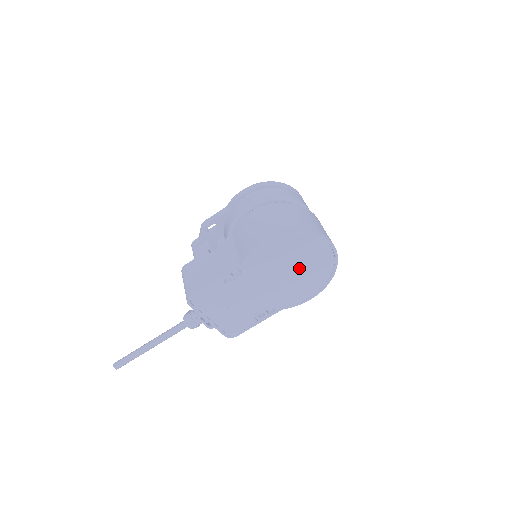
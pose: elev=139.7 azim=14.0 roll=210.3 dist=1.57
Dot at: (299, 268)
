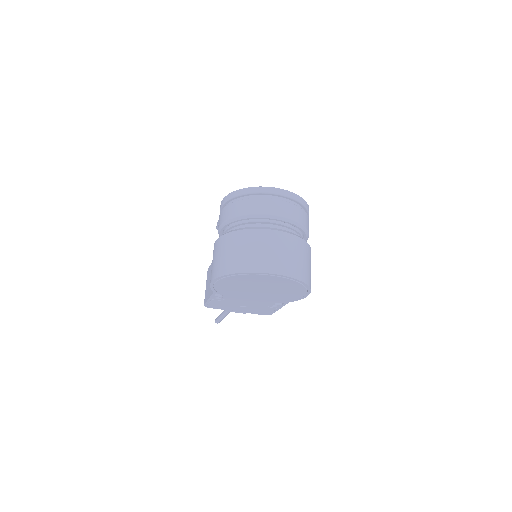
Dot at: (265, 287)
